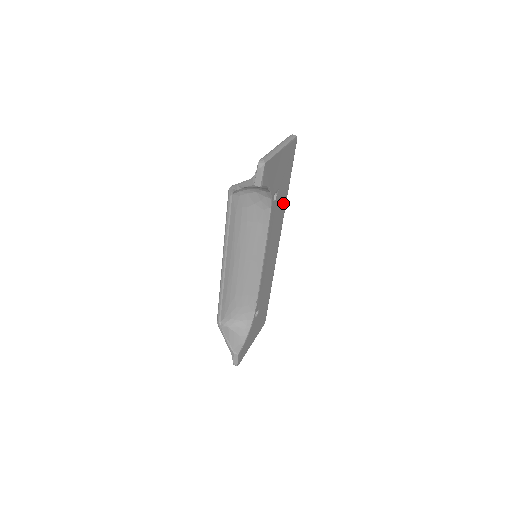
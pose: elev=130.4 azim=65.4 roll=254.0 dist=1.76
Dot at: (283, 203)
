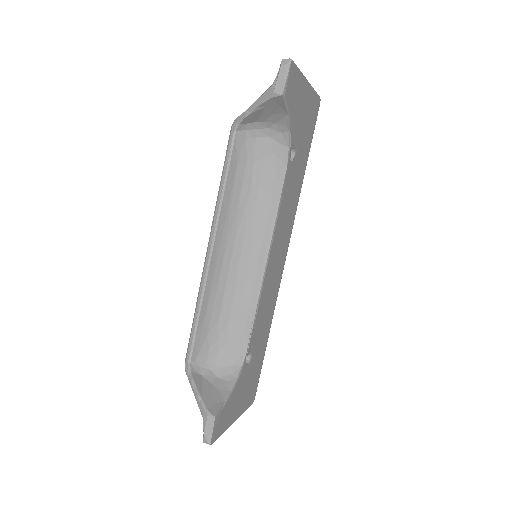
Dot at: (297, 188)
